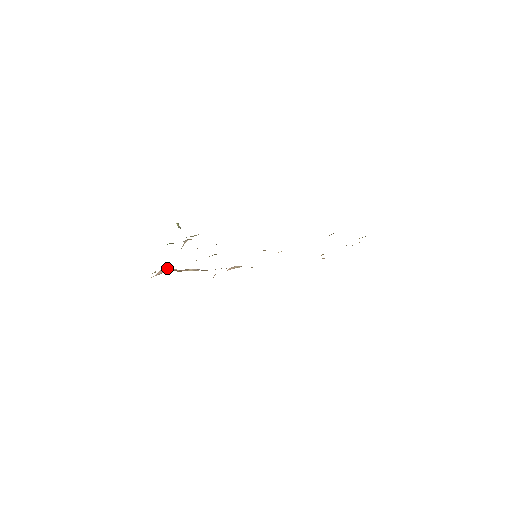
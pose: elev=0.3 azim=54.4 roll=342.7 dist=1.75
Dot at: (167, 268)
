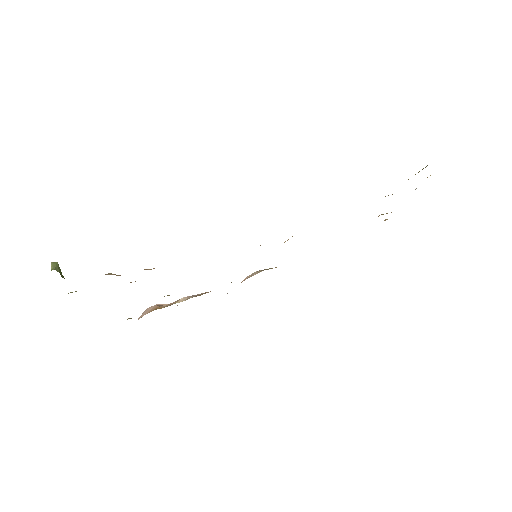
Dot at: (152, 306)
